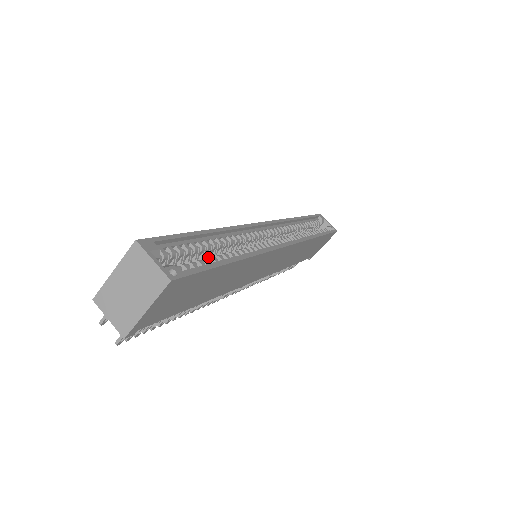
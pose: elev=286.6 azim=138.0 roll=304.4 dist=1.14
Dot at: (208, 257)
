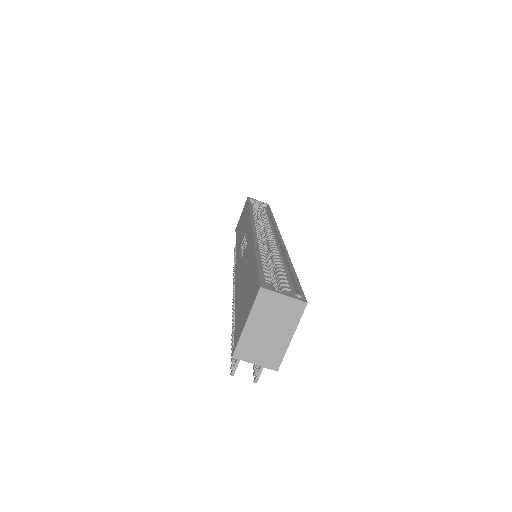
Dot at: (277, 273)
